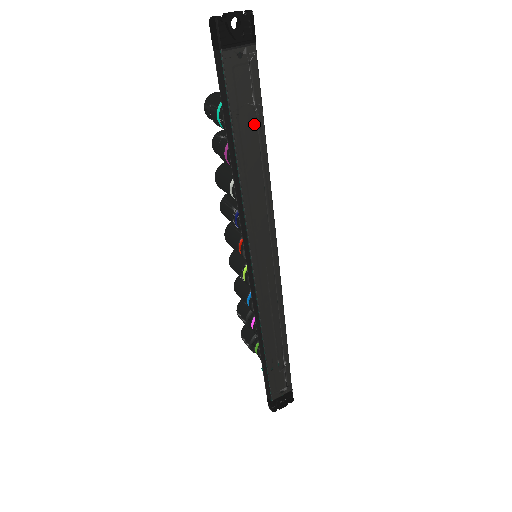
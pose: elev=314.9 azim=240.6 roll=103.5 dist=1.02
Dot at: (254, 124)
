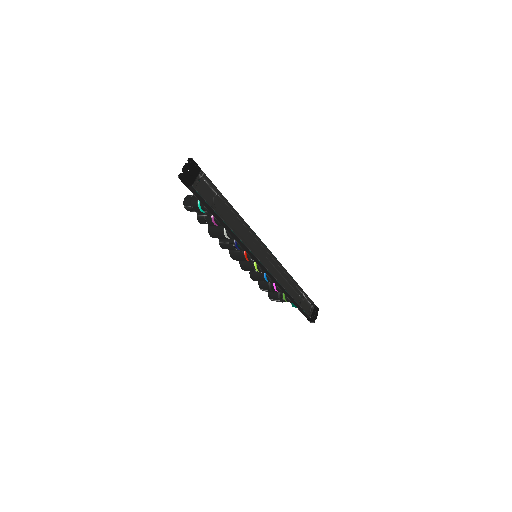
Dot at: (222, 202)
